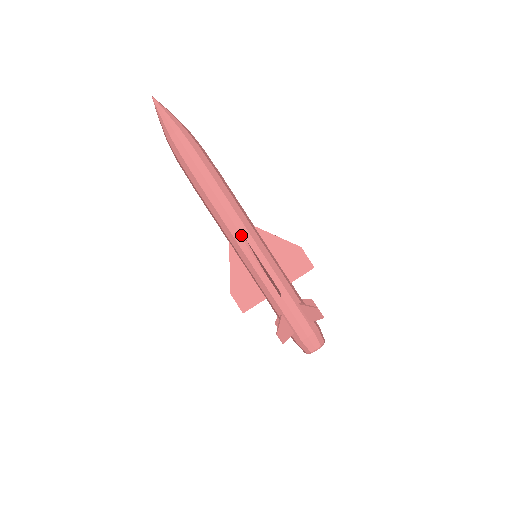
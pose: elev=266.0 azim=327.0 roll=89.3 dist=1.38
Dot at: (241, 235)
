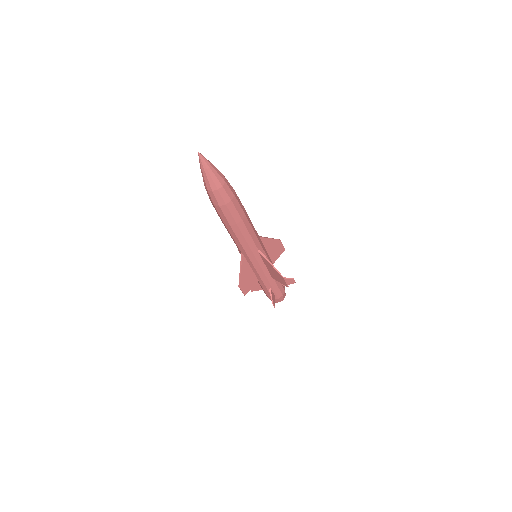
Dot at: (258, 250)
